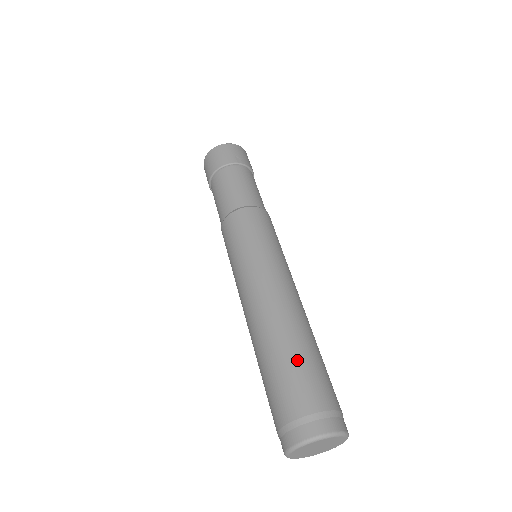
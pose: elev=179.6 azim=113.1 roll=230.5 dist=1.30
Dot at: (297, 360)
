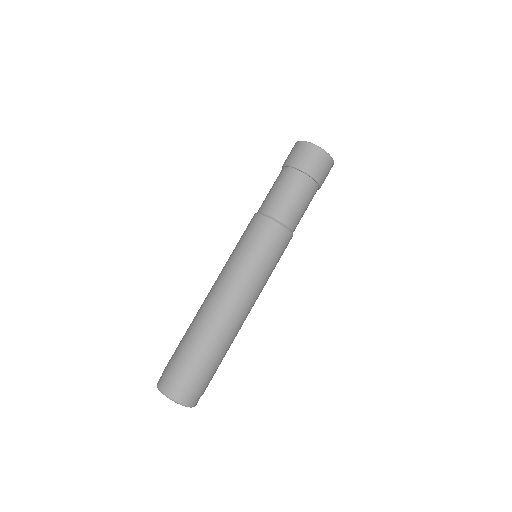
Dot at: (189, 345)
